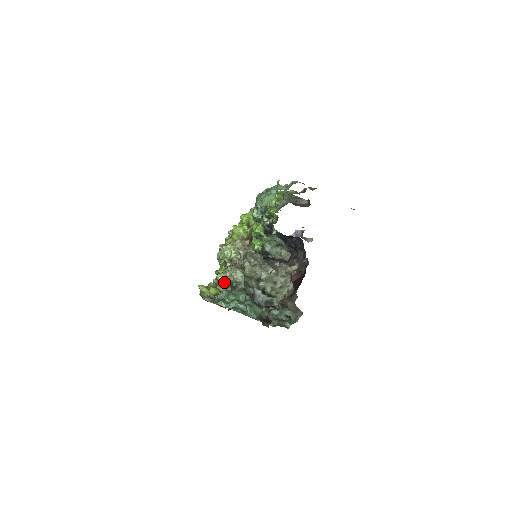
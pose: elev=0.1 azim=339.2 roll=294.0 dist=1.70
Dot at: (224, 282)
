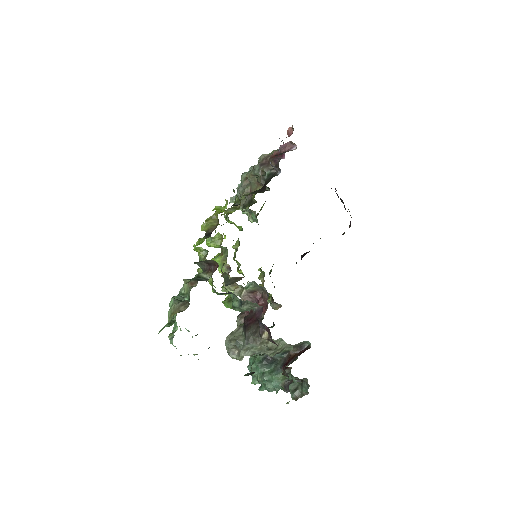
Dot at: occluded
